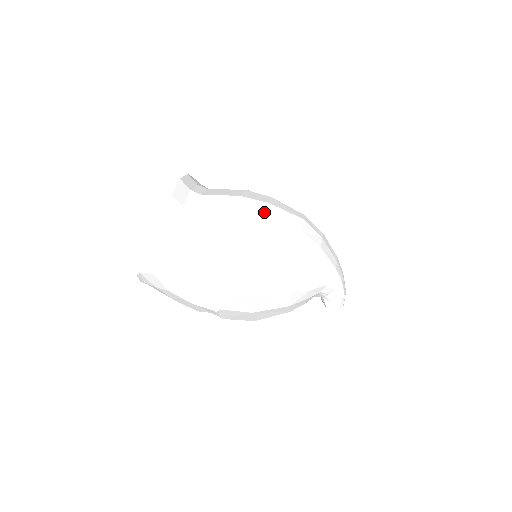
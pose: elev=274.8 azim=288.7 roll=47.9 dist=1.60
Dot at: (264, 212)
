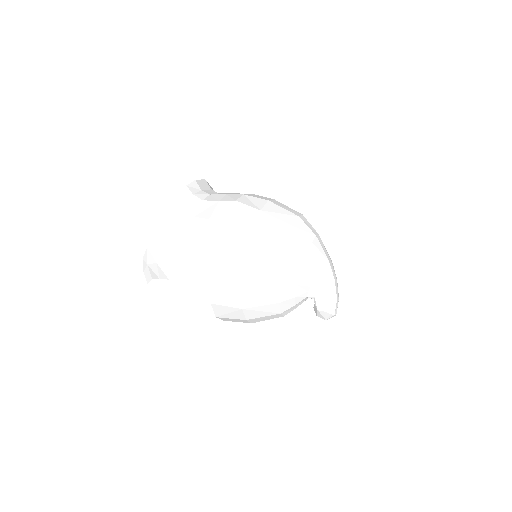
Dot at: (269, 199)
